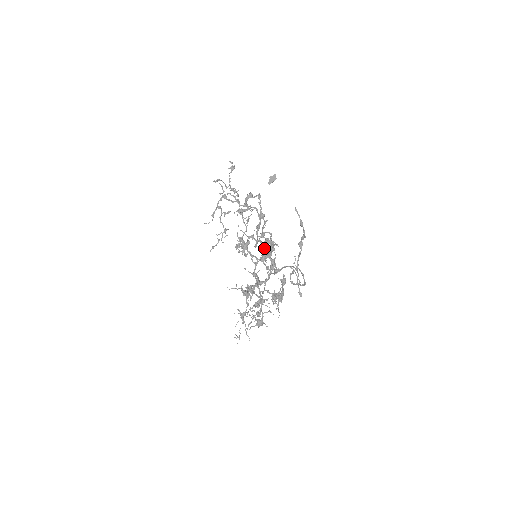
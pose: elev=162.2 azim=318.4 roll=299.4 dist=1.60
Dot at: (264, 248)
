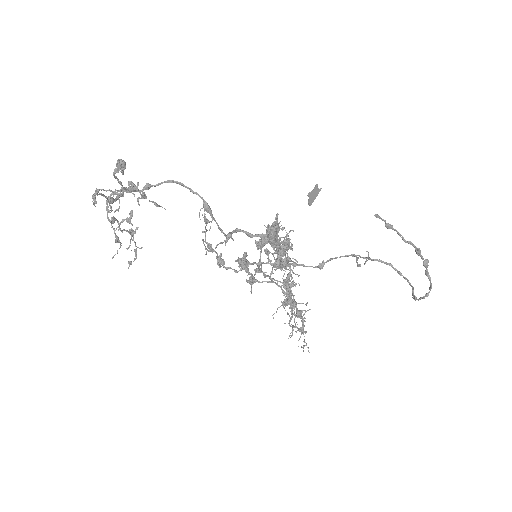
Dot at: (252, 236)
